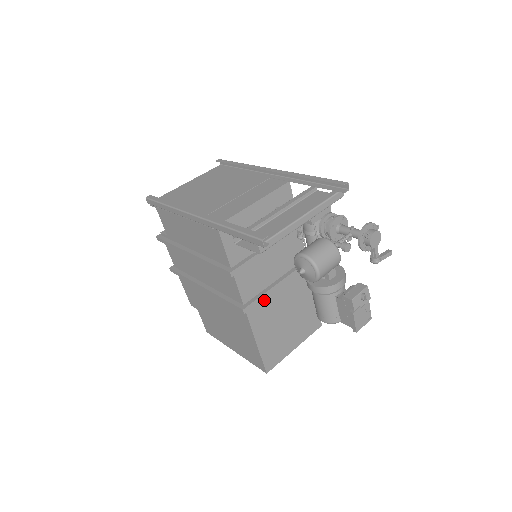
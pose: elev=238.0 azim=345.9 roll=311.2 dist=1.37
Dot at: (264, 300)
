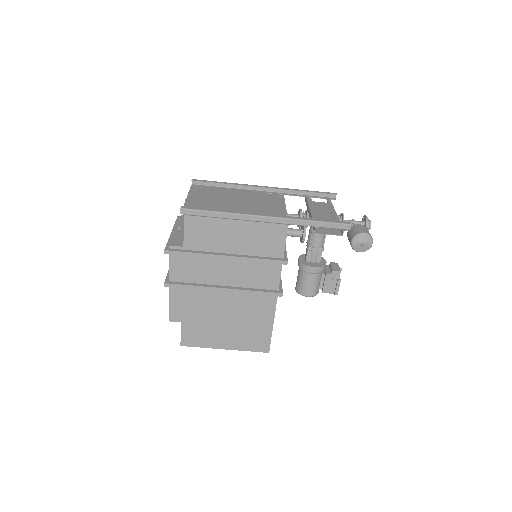
Dot at: occluded
